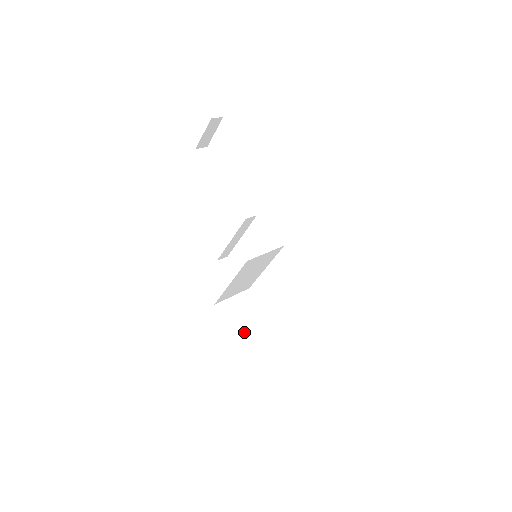
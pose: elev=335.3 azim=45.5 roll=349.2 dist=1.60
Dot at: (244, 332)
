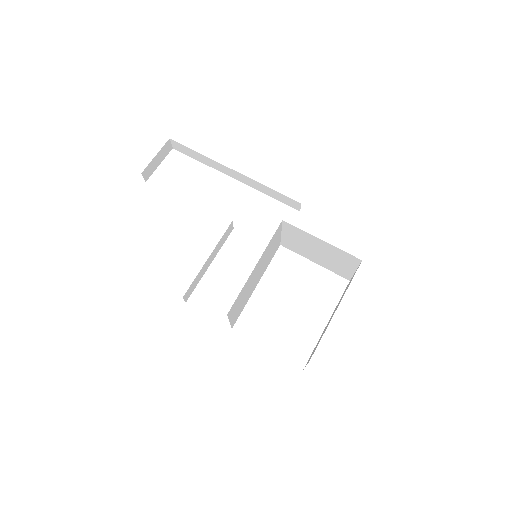
Dot at: occluded
